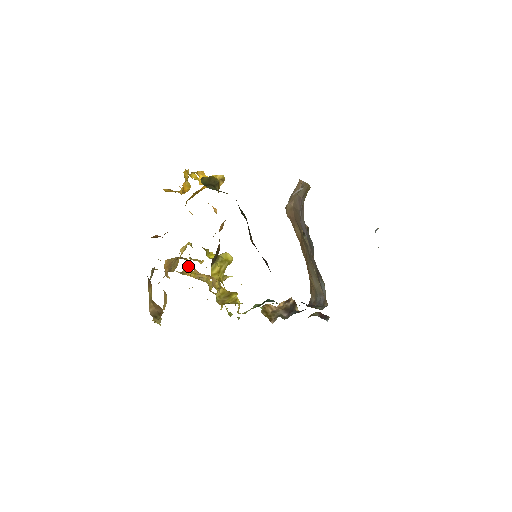
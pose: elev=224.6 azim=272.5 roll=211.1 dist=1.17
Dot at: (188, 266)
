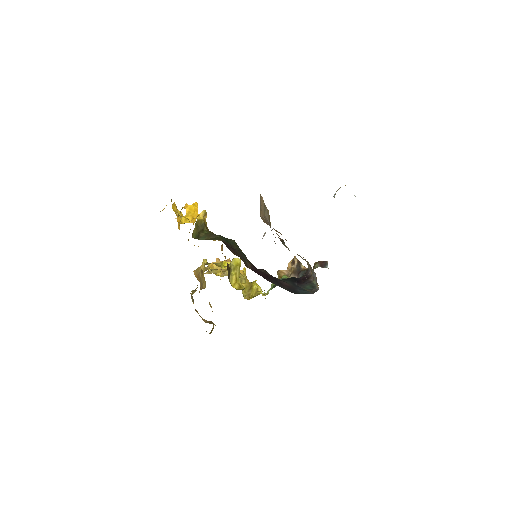
Dot at: occluded
